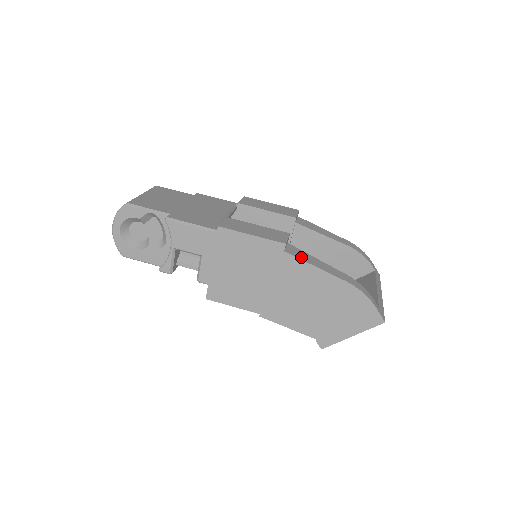
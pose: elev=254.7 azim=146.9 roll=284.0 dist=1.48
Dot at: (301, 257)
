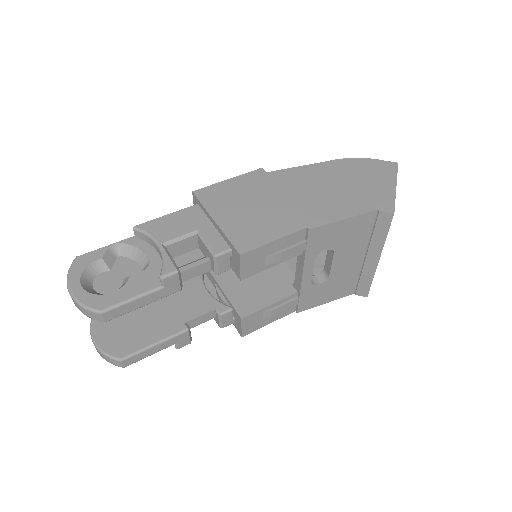
Dot at: occluded
